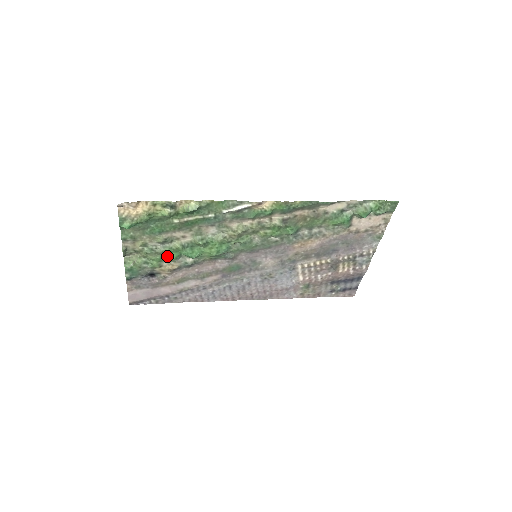
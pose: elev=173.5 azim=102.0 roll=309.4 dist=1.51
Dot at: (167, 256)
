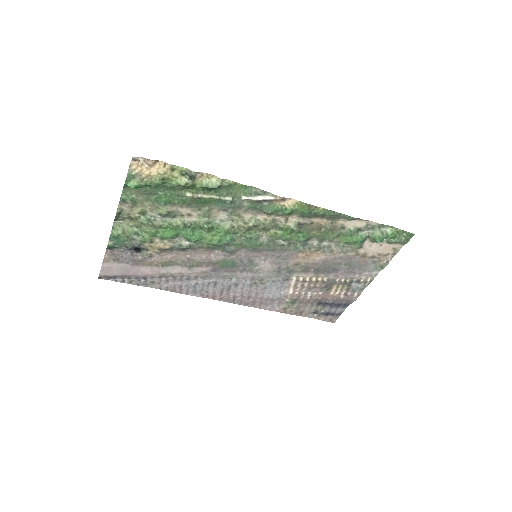
Dot at: (163, 232)
